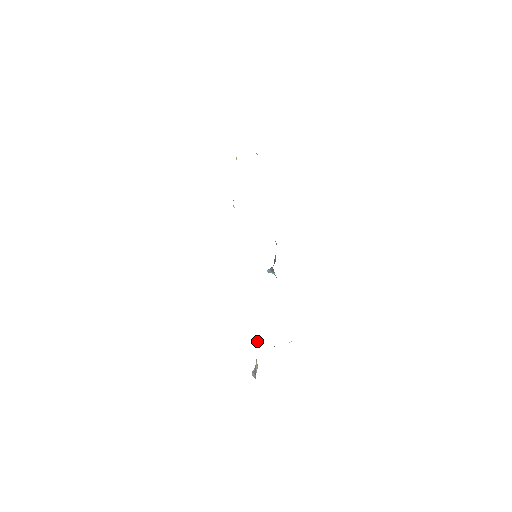
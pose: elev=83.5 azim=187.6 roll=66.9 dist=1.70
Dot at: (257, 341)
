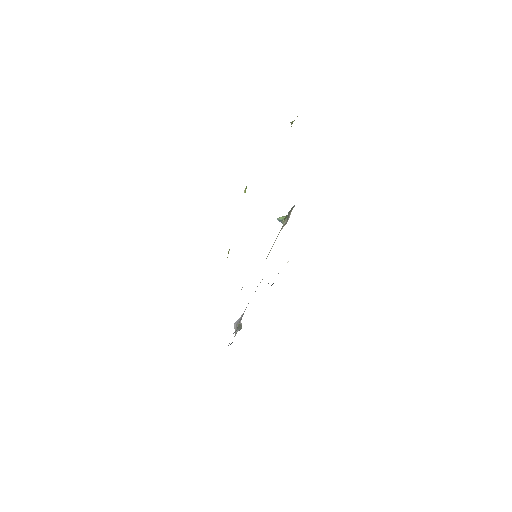
Dot at: (239, 324)
